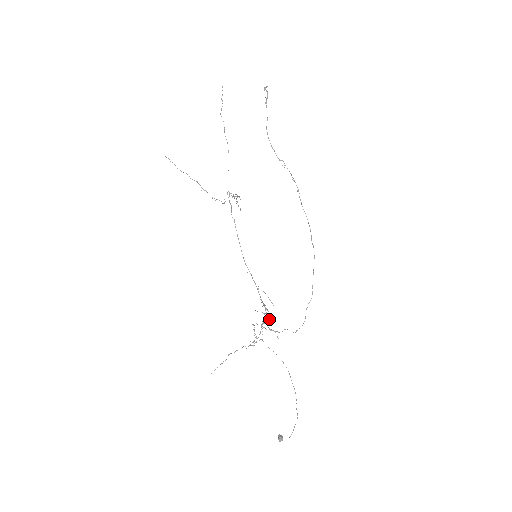
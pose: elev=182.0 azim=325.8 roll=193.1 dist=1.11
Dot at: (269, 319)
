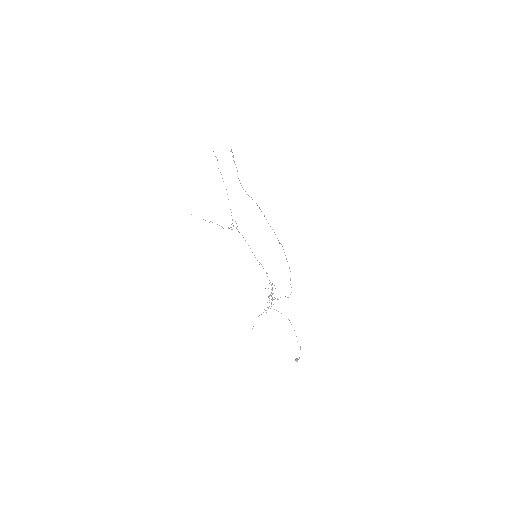
Dot at: occluded
